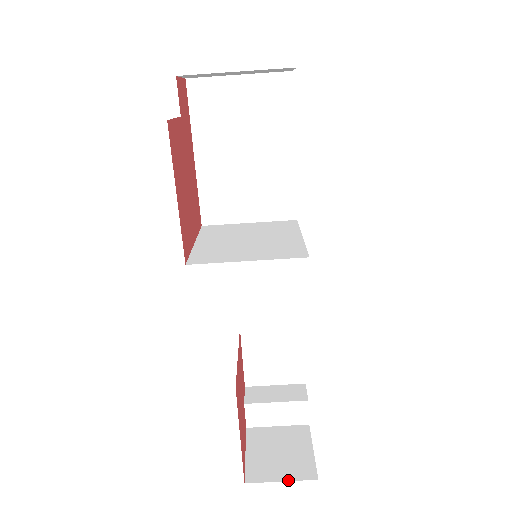
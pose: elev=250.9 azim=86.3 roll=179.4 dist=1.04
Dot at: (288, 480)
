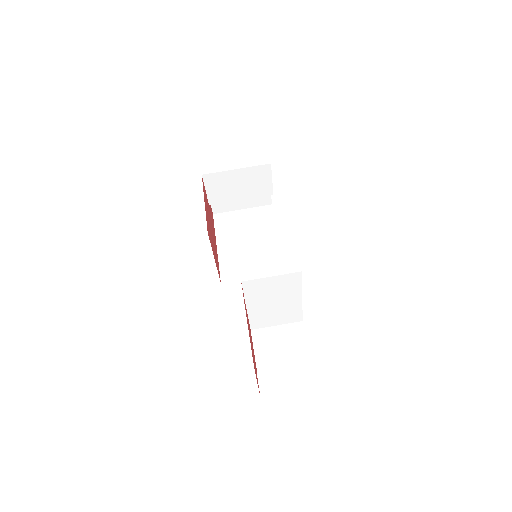
Dot at: occluded
